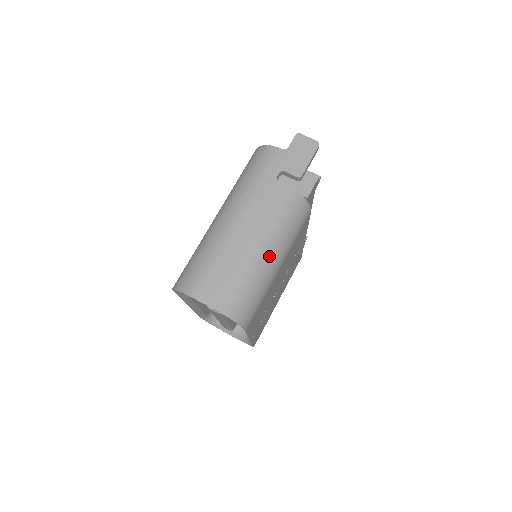
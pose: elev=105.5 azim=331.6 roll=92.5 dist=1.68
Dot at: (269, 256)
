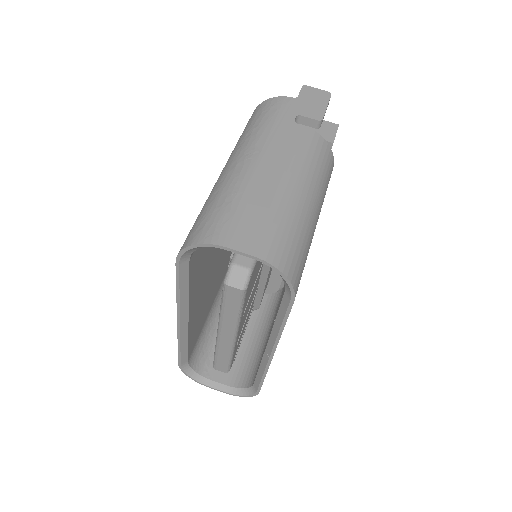
Dot at: (308, 199)
